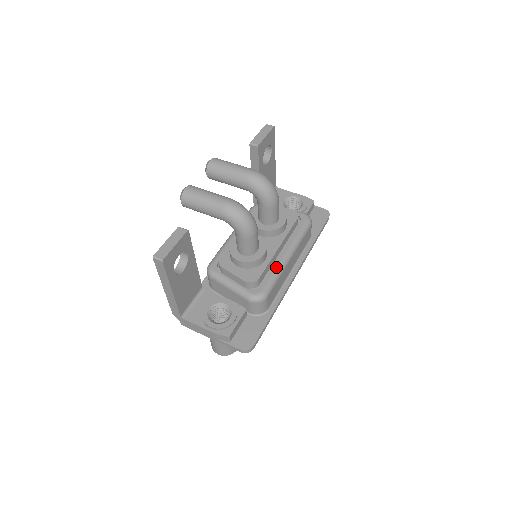
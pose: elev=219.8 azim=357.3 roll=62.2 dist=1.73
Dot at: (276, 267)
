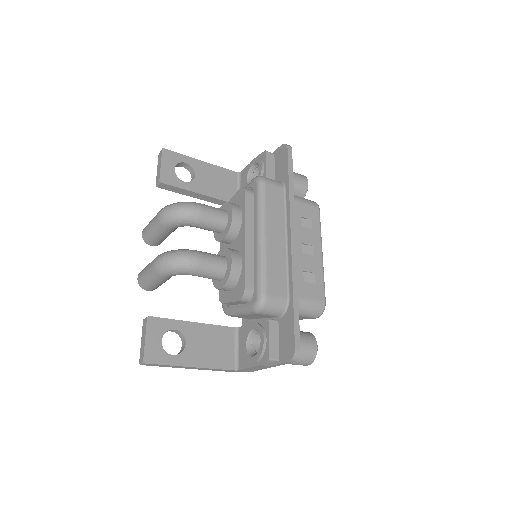
Dot at: (256, 259)
